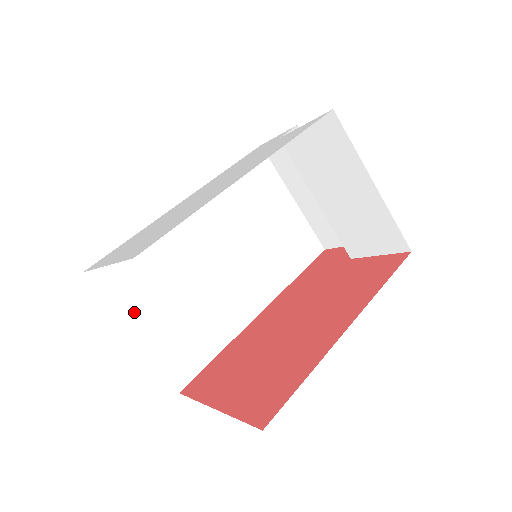
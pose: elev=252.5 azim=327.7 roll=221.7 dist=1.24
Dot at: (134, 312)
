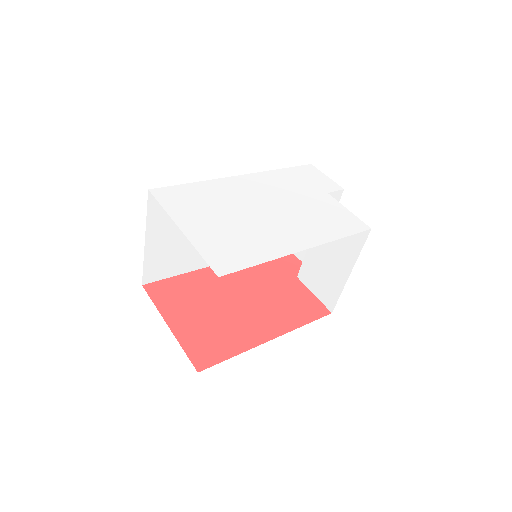
Dot at: (156, 228)
